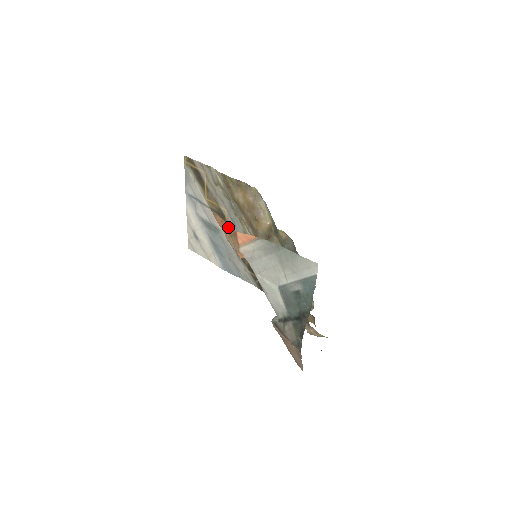
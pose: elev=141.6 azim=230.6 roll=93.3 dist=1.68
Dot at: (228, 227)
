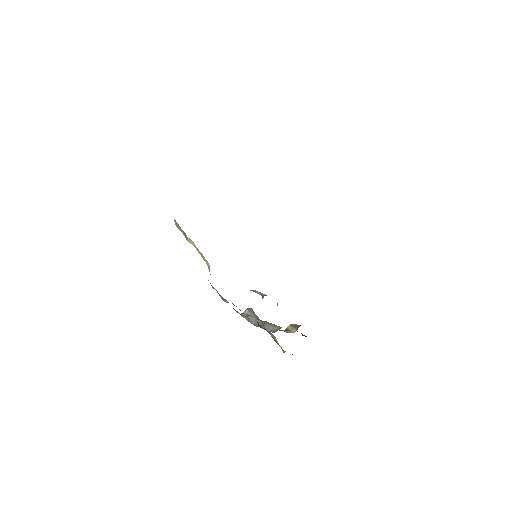
Dot at: occluded
